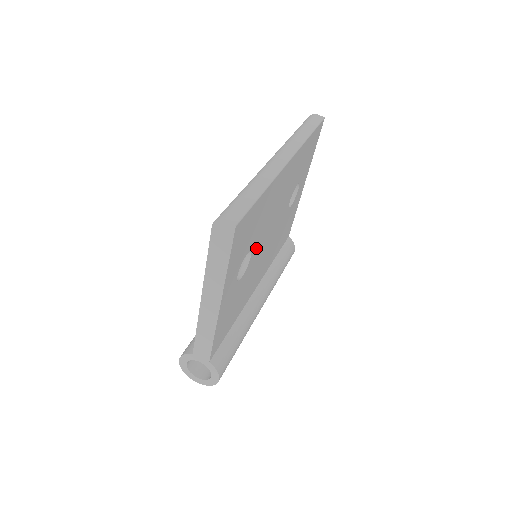
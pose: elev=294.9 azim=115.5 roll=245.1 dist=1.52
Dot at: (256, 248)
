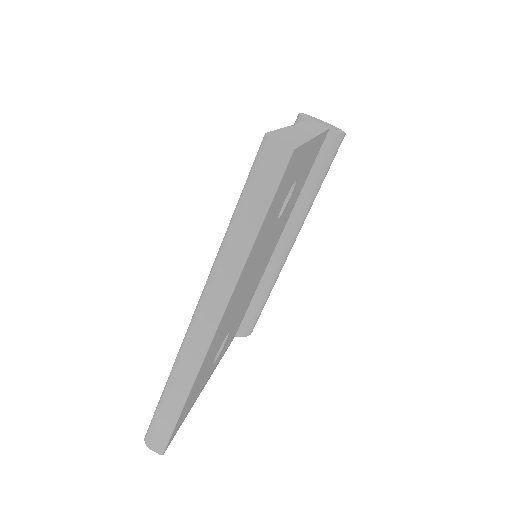
Dot at: (231, 323)
